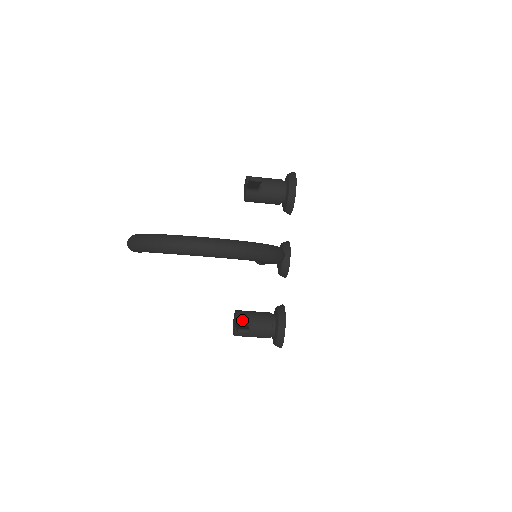
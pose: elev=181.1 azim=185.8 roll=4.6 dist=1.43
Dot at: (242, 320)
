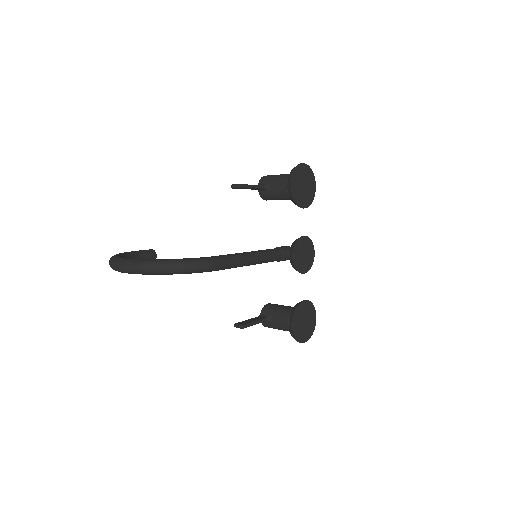
Dot at: (265, 314)
